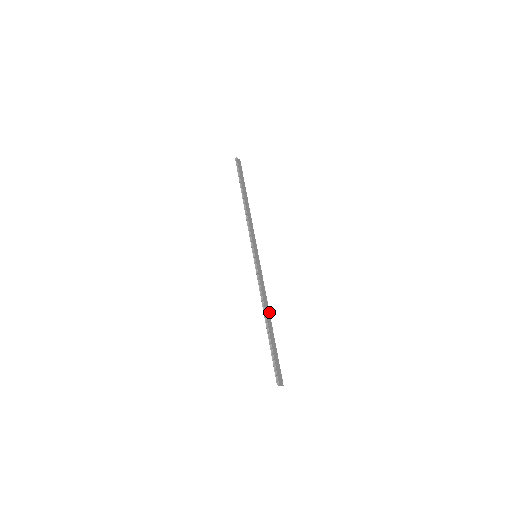
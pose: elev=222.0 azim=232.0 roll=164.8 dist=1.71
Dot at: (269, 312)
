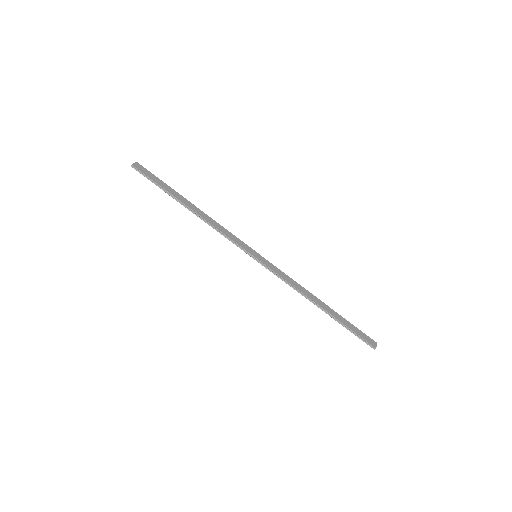
Dot at: (314, 296)
